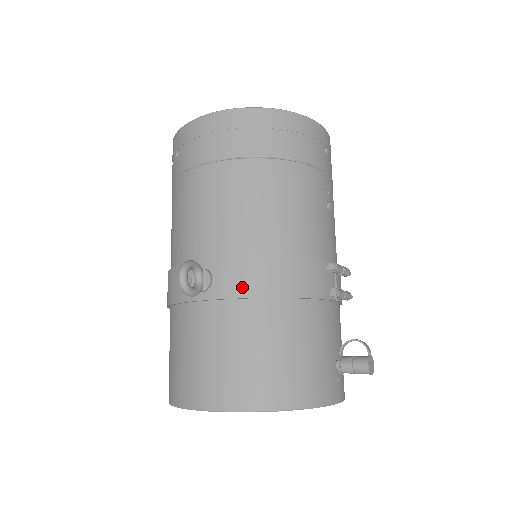
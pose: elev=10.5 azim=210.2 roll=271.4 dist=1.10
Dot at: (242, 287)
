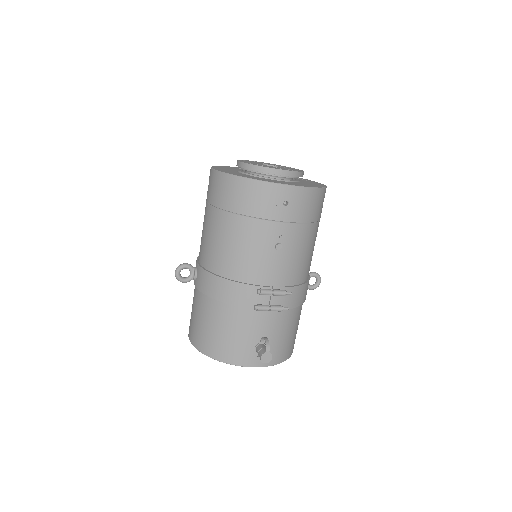
Dot at: (204, 287)
